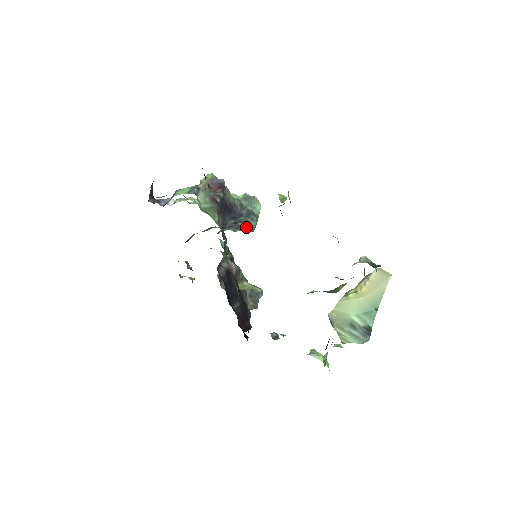
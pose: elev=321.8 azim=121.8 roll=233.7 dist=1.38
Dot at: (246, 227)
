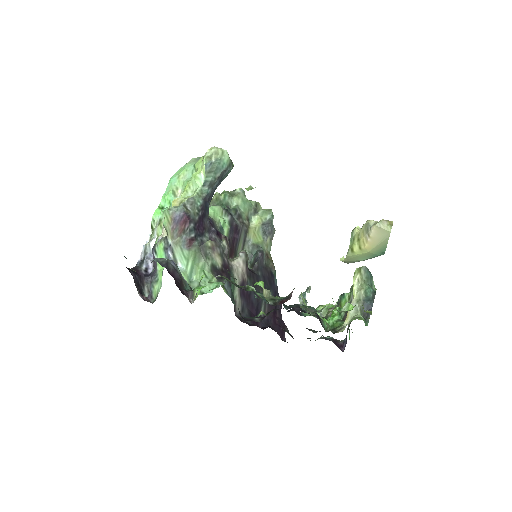
Dot at: occluded
